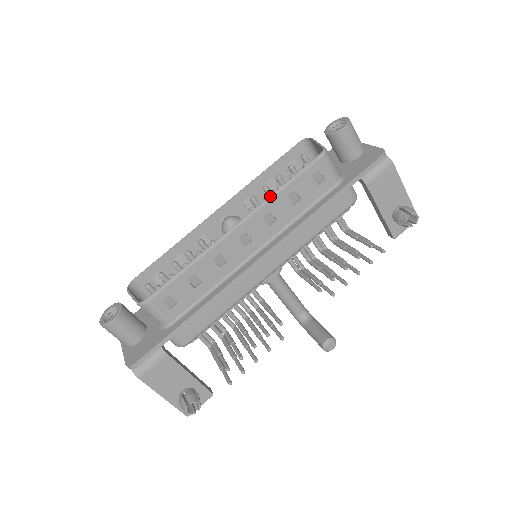
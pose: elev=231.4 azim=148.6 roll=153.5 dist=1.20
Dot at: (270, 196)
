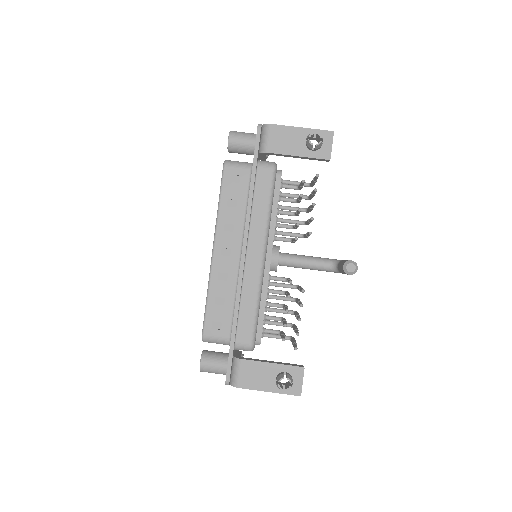
Dot at: (217, 216)
